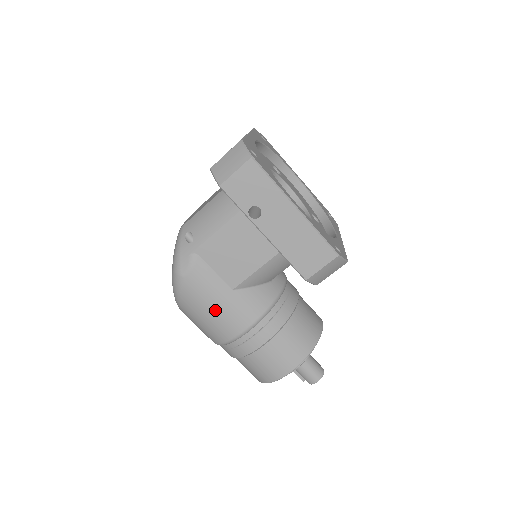
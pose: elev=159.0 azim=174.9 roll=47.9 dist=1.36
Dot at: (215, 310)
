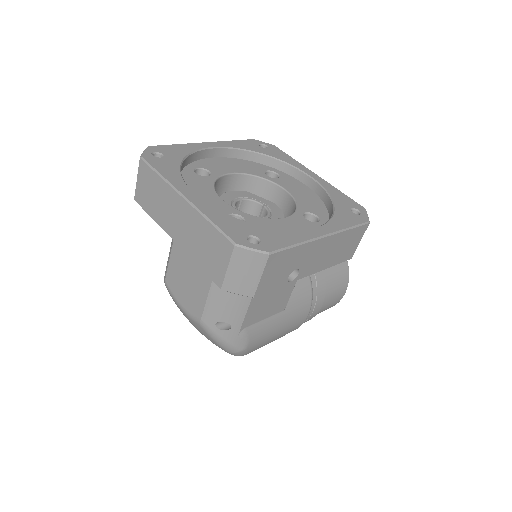
Dot at: (281, 332)
